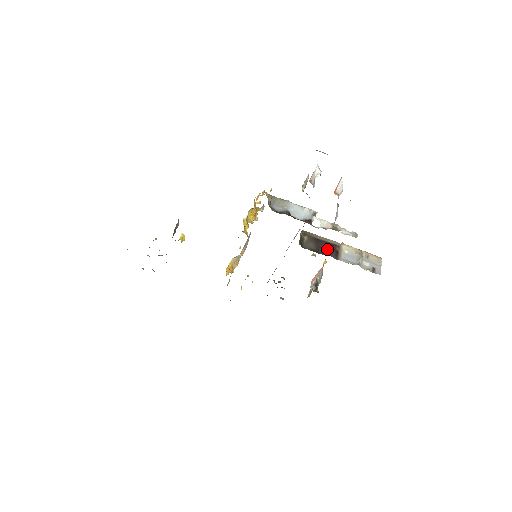
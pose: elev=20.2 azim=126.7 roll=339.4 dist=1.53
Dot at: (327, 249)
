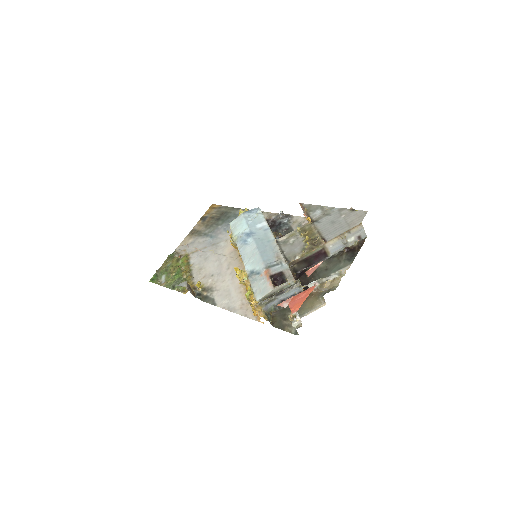
Dot at: (316, 259)
